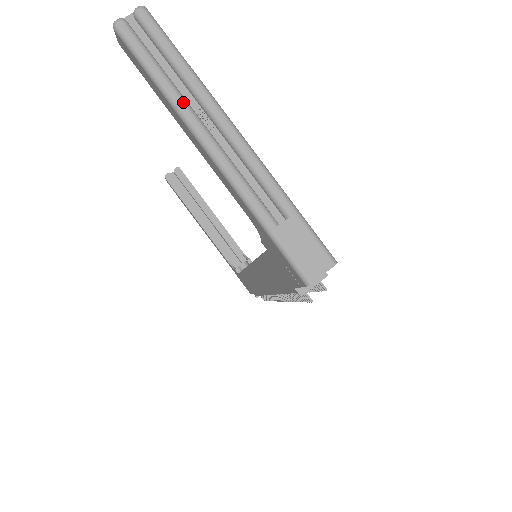
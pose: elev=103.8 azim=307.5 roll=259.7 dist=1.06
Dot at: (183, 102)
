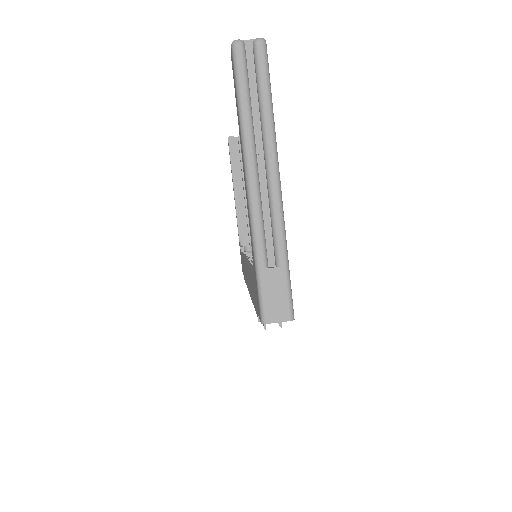
Dot at: (251, 135)
